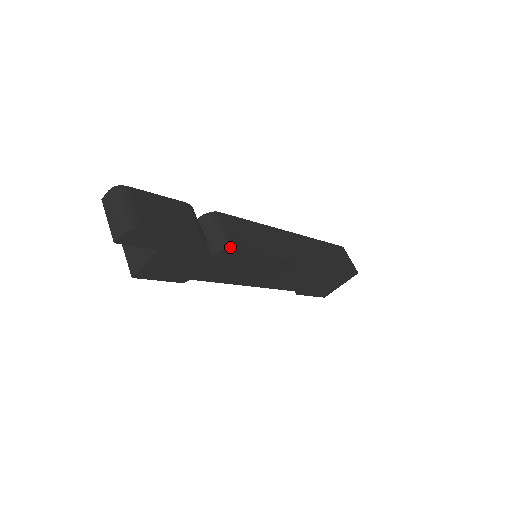
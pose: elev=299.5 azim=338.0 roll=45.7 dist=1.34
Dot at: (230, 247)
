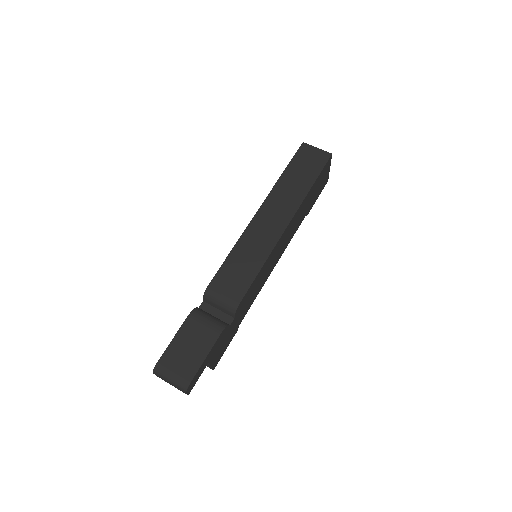
Dot at: (237, 306)
